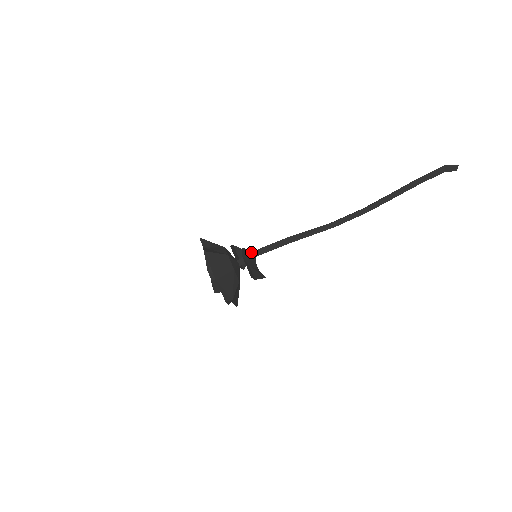
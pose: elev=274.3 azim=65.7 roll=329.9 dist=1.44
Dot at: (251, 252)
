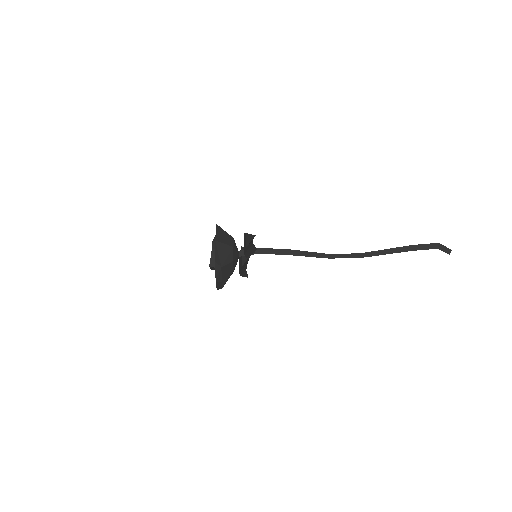
Dot at: occluded
